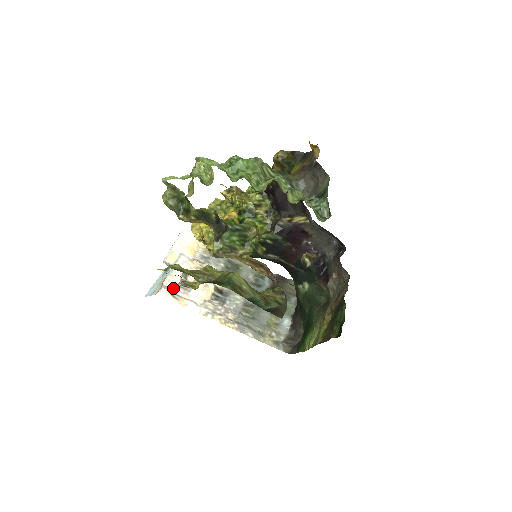
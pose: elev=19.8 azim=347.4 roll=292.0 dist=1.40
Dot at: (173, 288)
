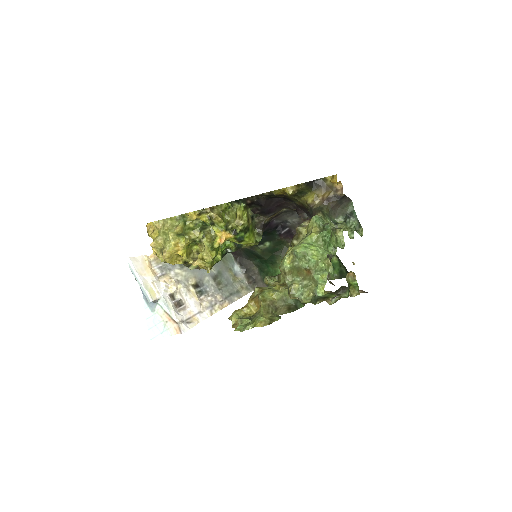
Dot at: (182, 317)
